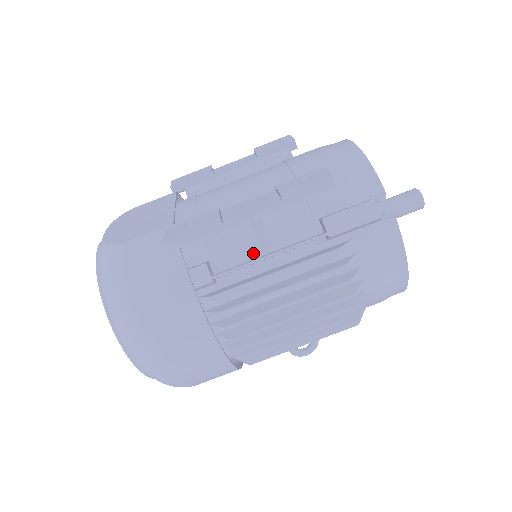
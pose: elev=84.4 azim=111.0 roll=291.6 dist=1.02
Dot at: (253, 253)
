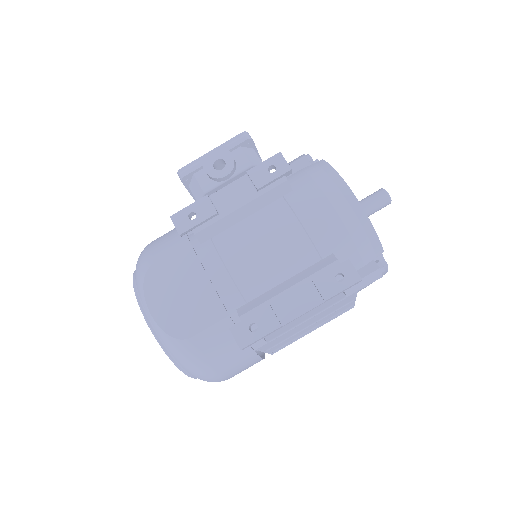
Dot at: occluded
